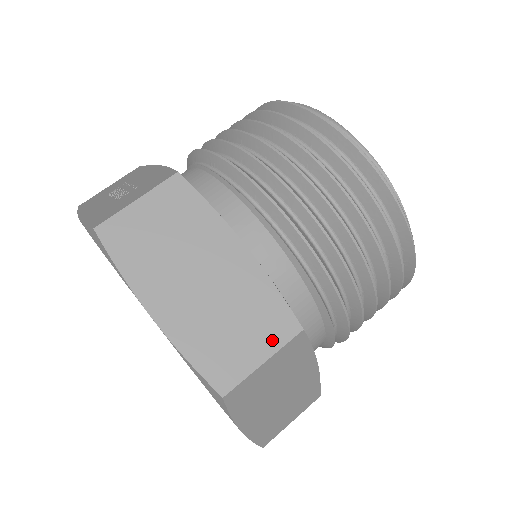
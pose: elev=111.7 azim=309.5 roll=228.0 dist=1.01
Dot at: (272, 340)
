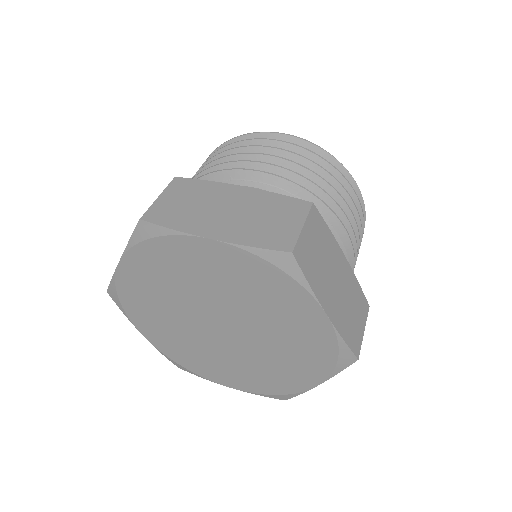
Dot at: (298, 215)
